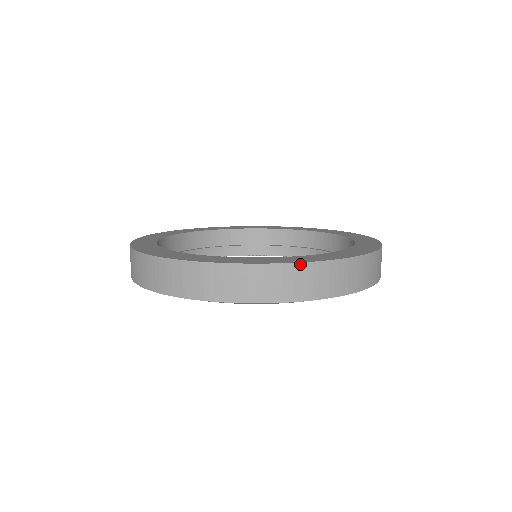
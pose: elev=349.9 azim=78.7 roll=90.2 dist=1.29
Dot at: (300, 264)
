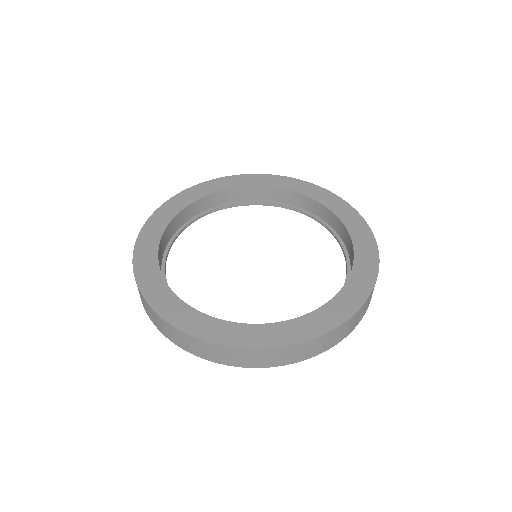
Dot at: (293, 345)
